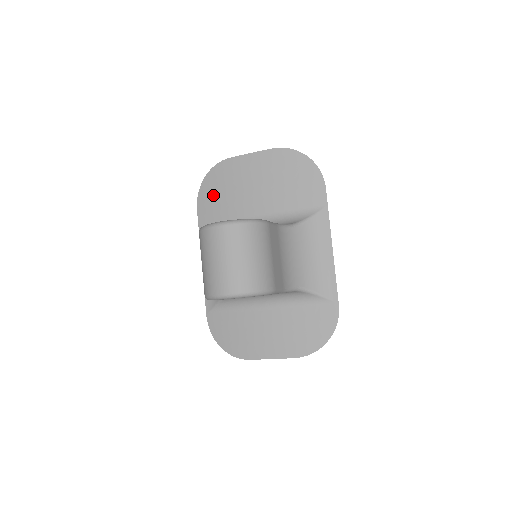
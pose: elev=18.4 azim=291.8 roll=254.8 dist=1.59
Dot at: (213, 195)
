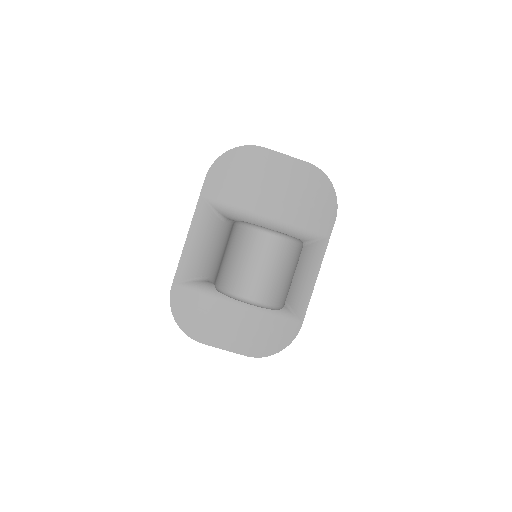
Dot at: (230, 173)
